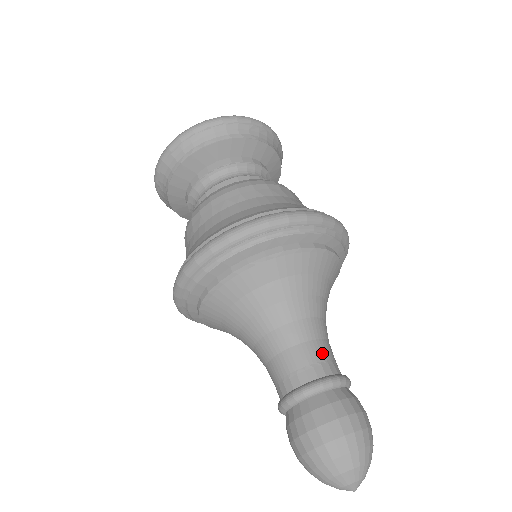
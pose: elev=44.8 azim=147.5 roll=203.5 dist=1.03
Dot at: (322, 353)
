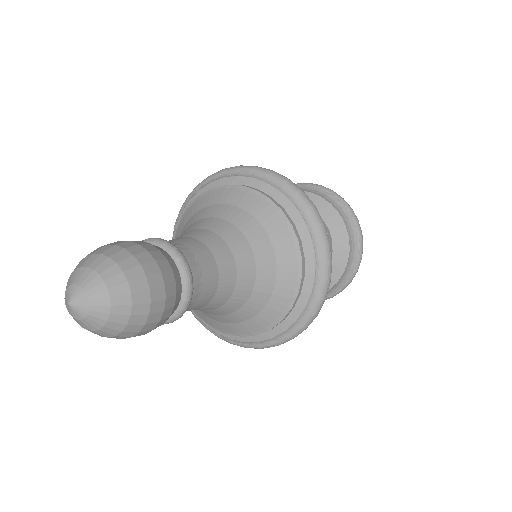
Dot at: occluded
